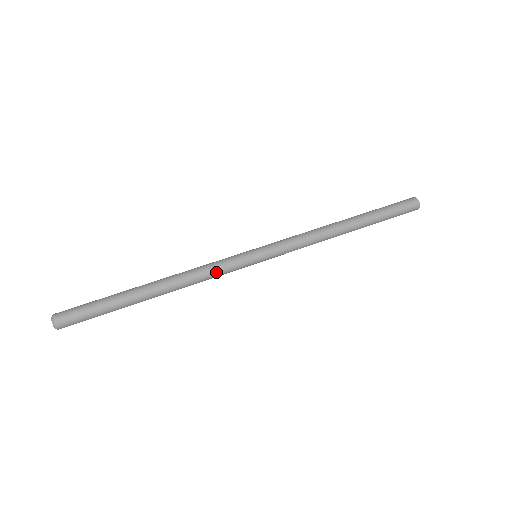
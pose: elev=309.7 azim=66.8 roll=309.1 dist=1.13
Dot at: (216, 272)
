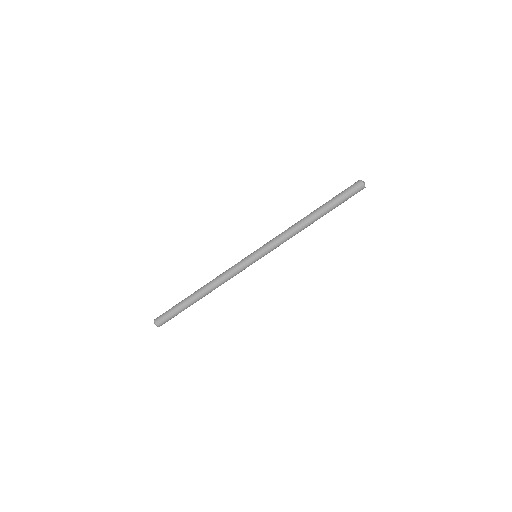
Dot at: occluded
